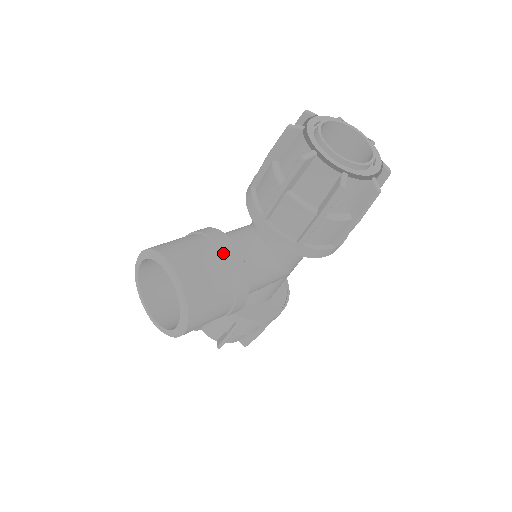
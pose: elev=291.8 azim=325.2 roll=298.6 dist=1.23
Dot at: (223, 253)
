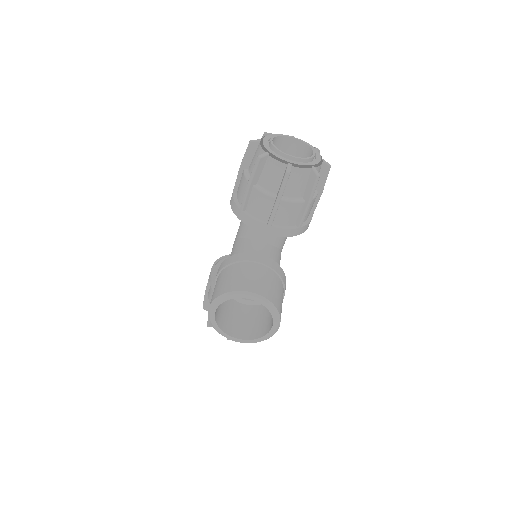
Dot at: (262, 264)
